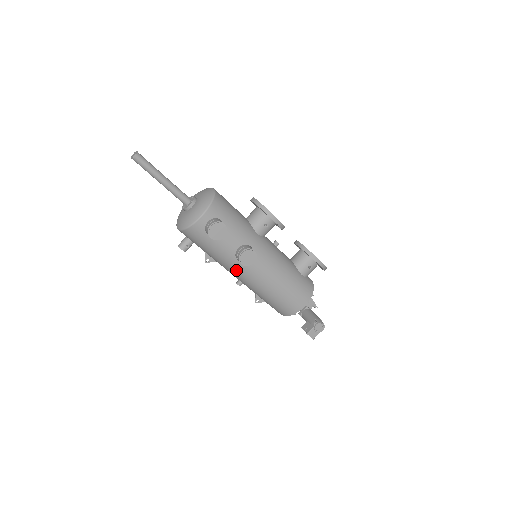
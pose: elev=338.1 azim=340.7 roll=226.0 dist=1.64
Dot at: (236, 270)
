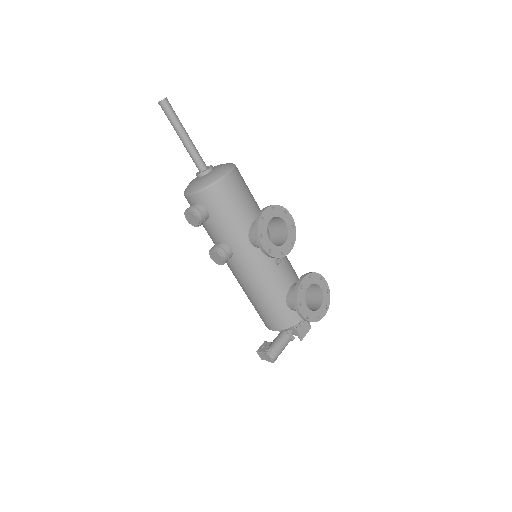
Dot at: occluded
